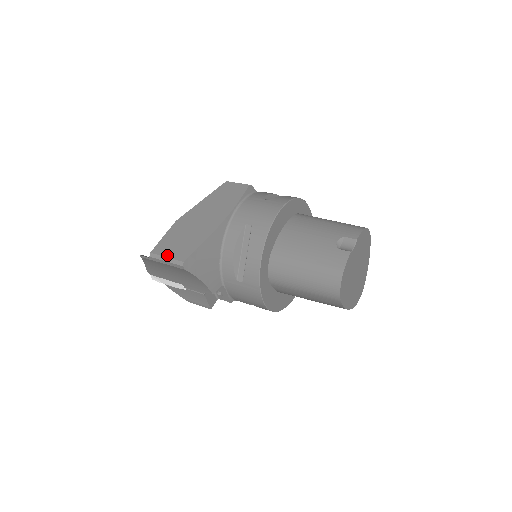
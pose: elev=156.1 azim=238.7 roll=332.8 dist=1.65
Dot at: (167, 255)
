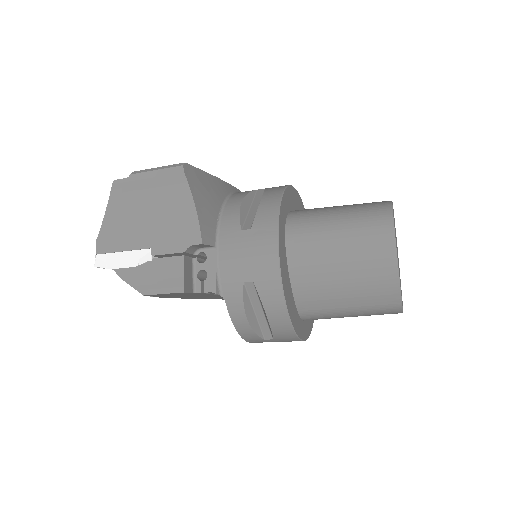
Dot at: (159, 168)
